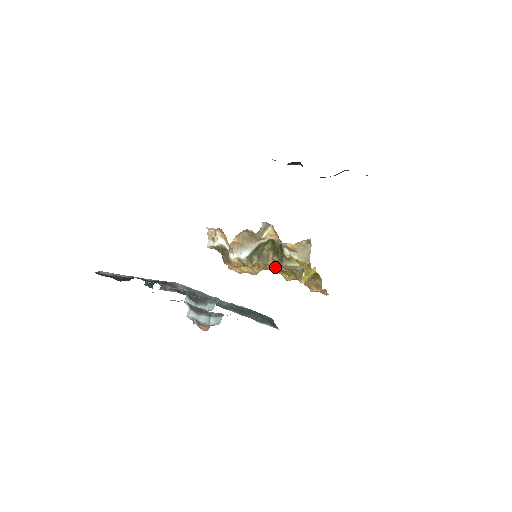
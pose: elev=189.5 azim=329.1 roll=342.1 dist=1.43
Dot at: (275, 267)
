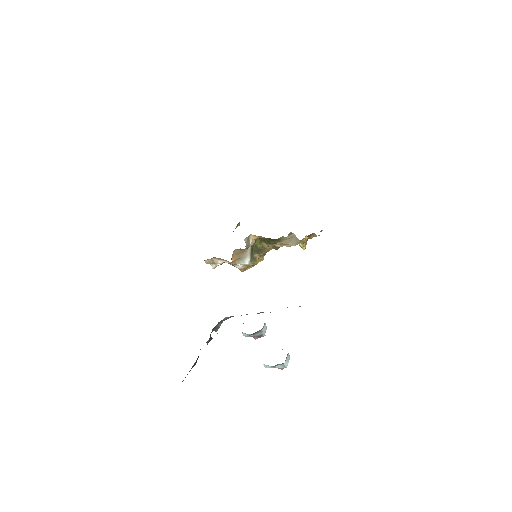
Dot at: occluded
